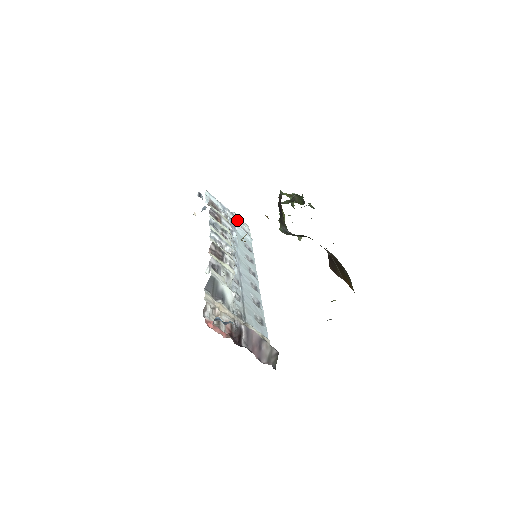
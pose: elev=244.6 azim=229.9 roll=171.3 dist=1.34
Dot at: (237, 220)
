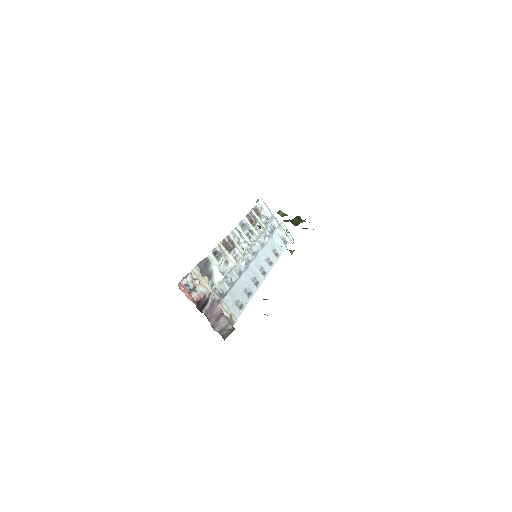
Dot at: (281, 229)
